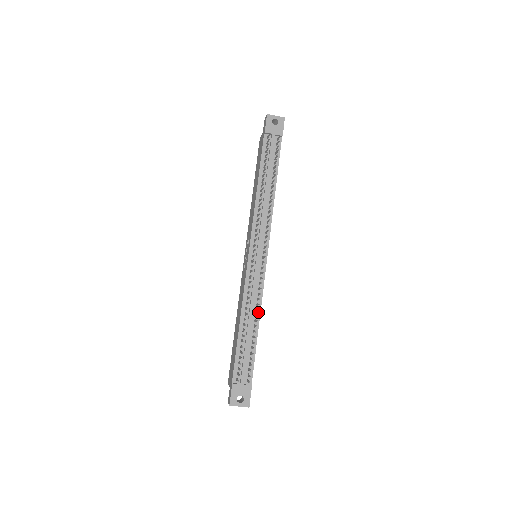
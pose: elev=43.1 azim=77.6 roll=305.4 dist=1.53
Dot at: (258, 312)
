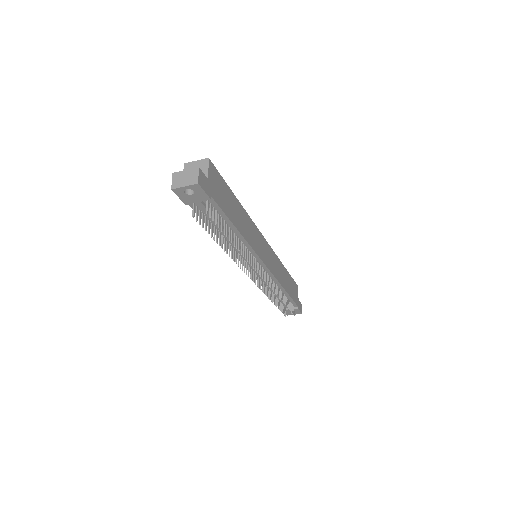
Dot at: (280, 287)
